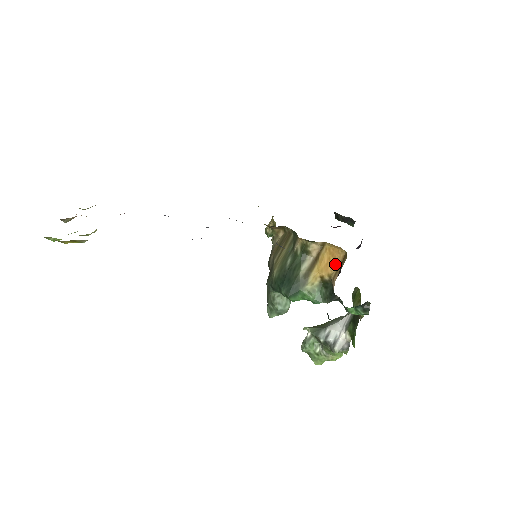
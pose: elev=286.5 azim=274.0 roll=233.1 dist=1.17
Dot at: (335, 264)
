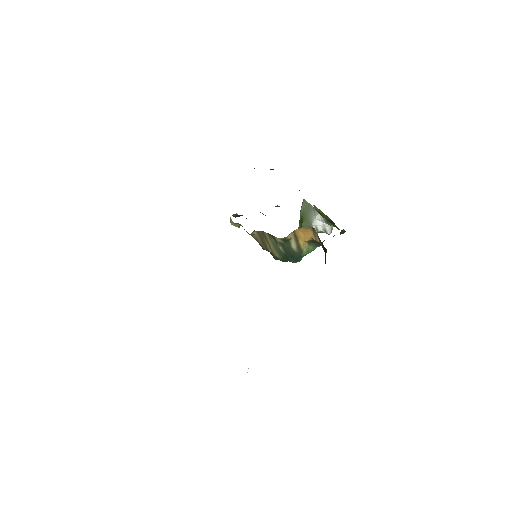
Dot at: (310, 233)
